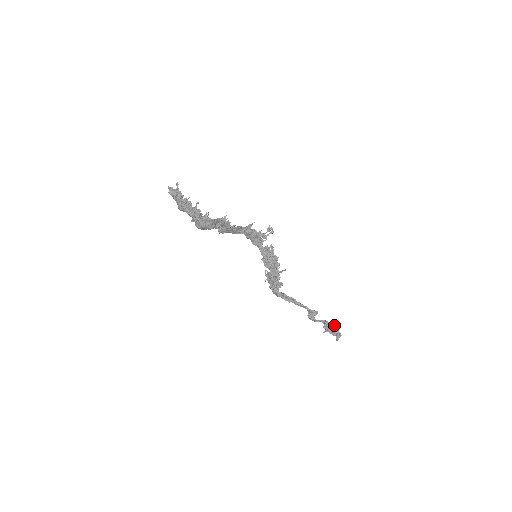
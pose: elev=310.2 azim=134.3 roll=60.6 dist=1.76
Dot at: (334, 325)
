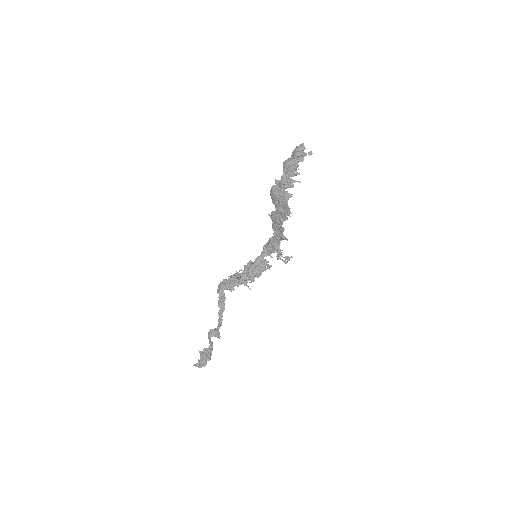
Dot at: occluded
